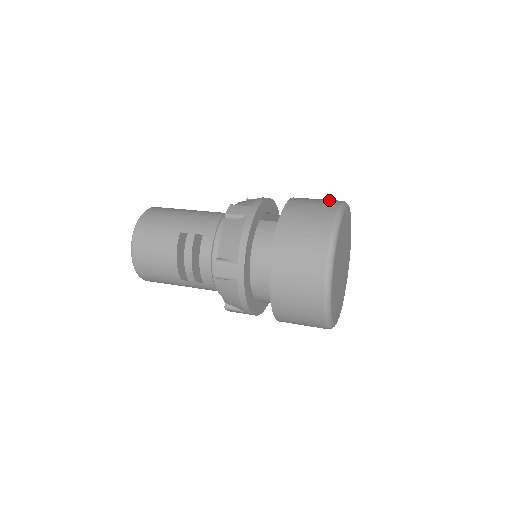
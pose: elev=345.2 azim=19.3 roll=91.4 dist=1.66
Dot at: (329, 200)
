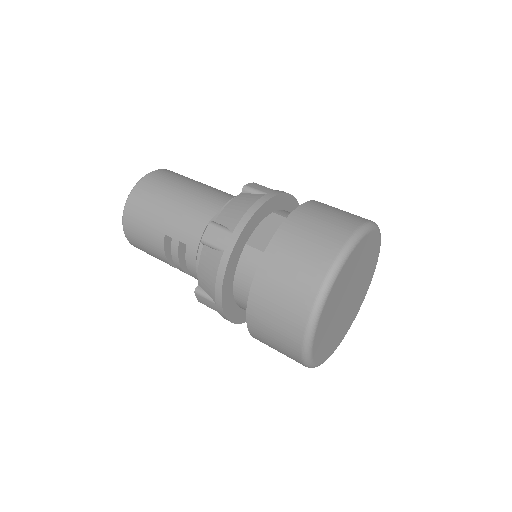
Dot at: (329, 237)
